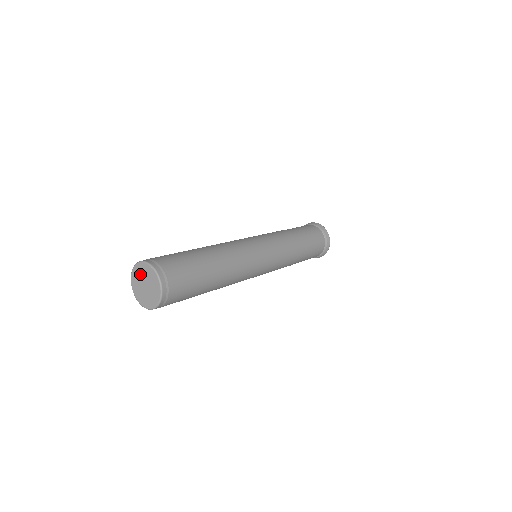
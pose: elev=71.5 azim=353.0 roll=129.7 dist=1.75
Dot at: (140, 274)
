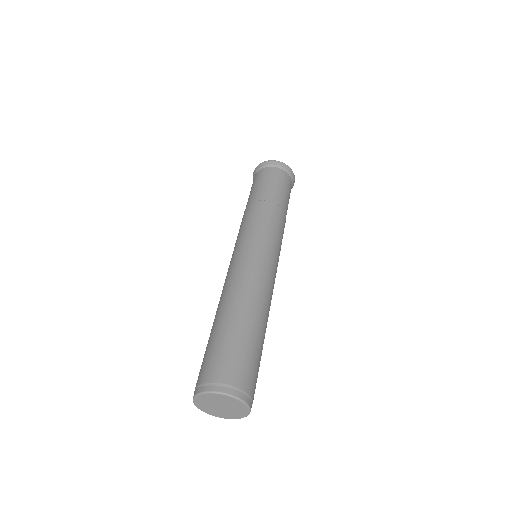
Dot at: (207, 402)
